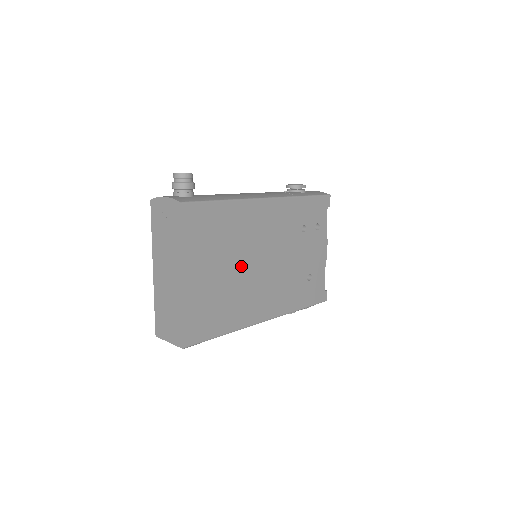
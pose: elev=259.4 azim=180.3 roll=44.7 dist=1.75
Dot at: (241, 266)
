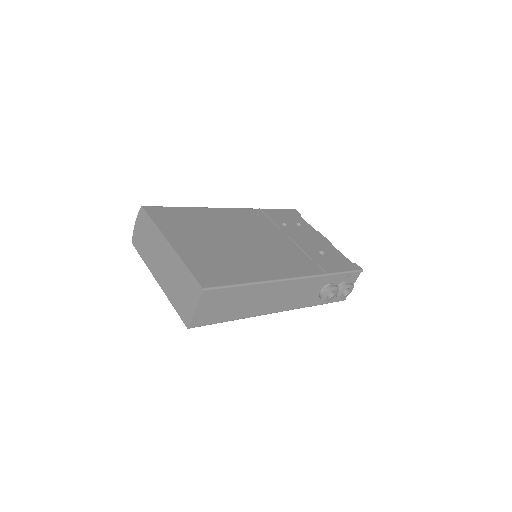
Dot at: (232, 241)
